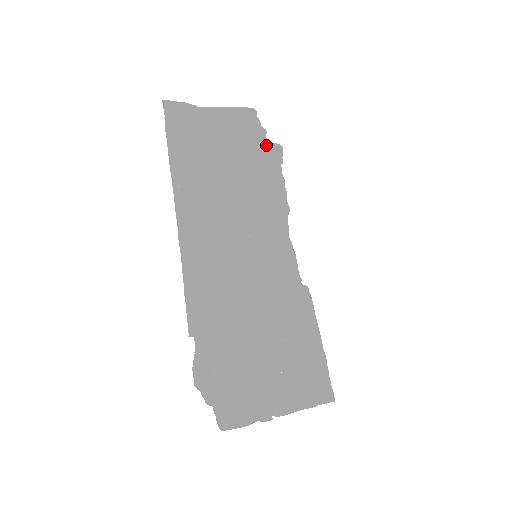
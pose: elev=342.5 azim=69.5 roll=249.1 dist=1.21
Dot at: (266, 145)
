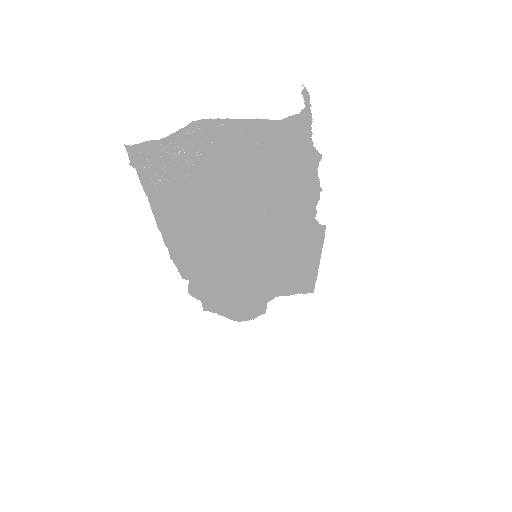
Dot at: (291, 203)
